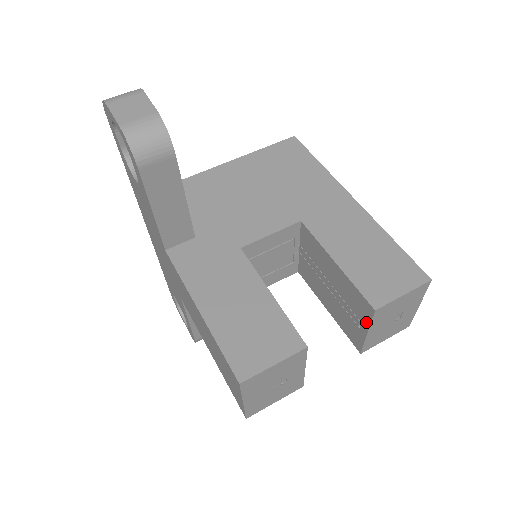
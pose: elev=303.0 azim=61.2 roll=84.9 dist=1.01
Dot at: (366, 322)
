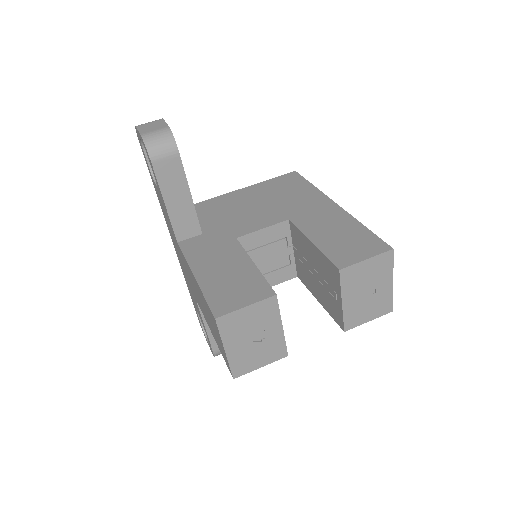
Dot at: (338, 289)
